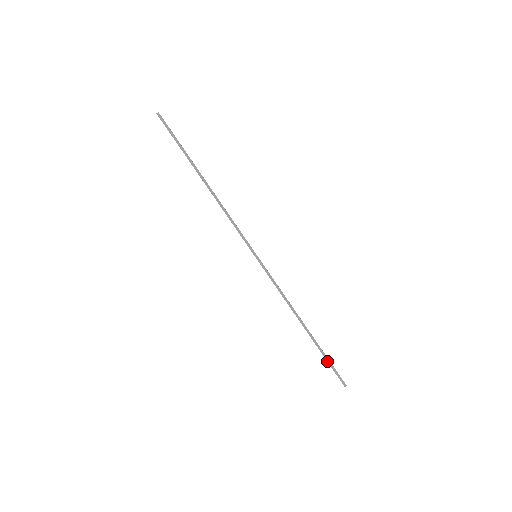
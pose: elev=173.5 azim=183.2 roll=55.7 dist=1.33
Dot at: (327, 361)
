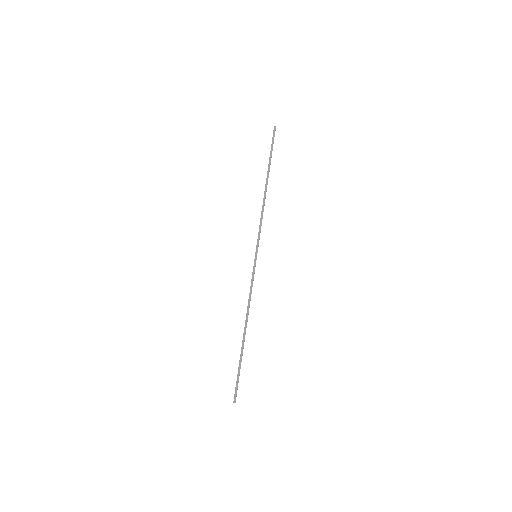
Dot at: (238, 371)
